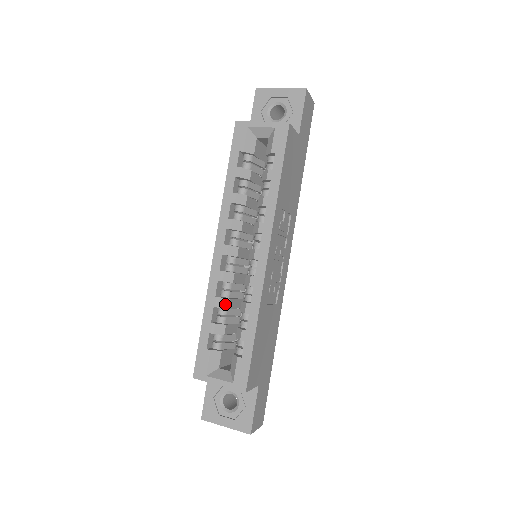
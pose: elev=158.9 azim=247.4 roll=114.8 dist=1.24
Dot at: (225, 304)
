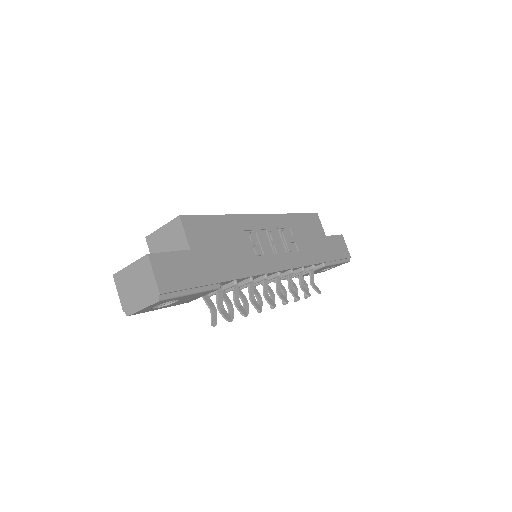
Dot at: occluded
